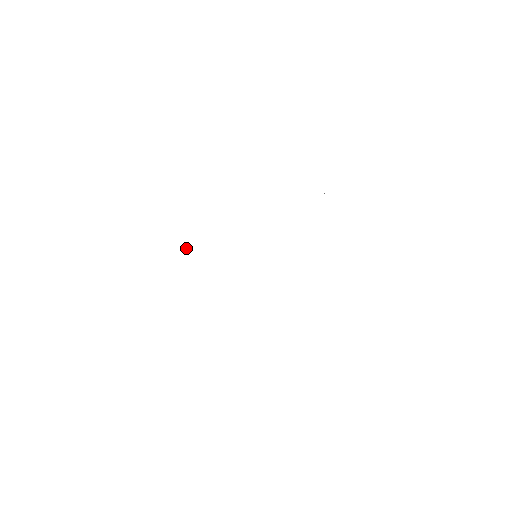
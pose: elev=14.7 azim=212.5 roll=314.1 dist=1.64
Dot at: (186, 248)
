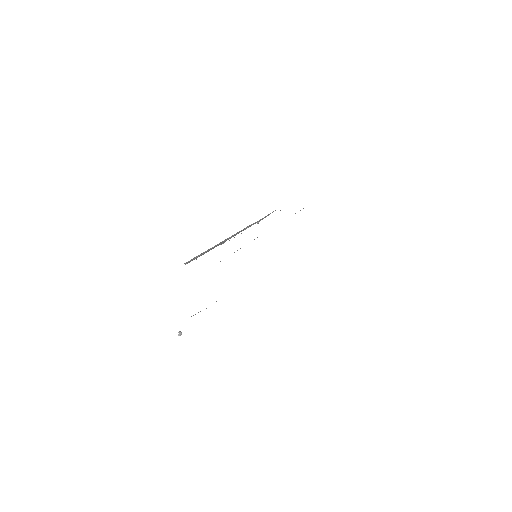
Dot at: (180, 331)
